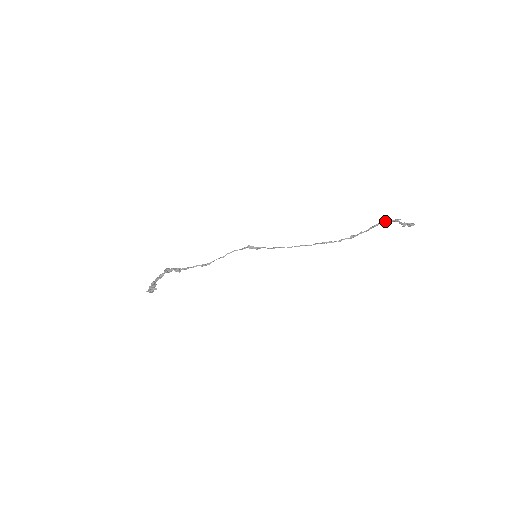
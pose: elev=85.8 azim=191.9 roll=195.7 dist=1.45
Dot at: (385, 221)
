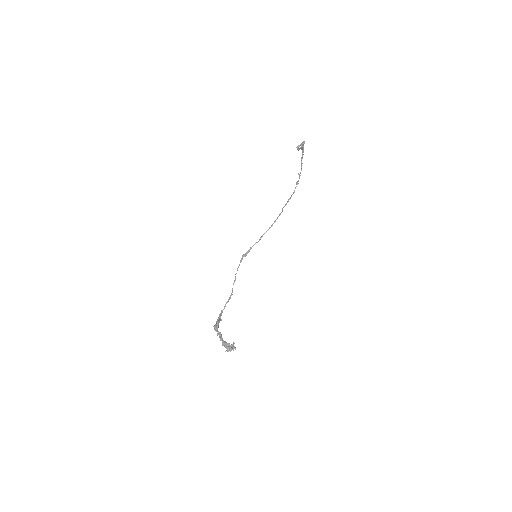
Dot at: (302, 154)
